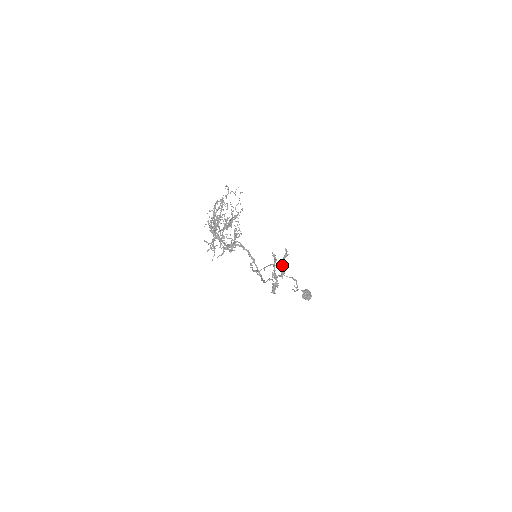
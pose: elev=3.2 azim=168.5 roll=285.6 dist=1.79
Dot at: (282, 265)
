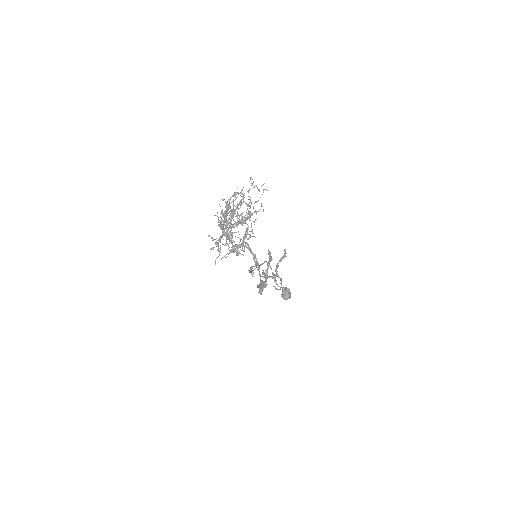
Dot at: (277, 267)
